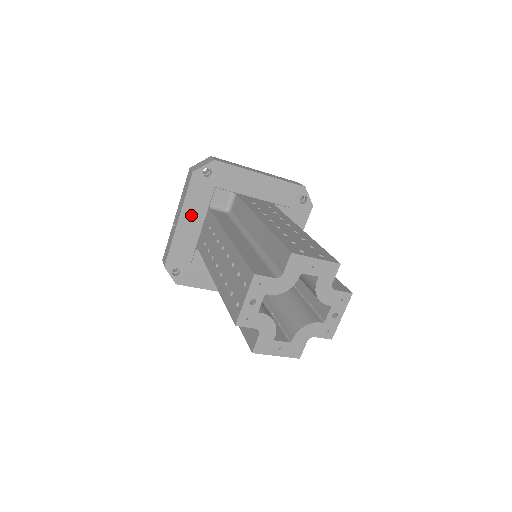
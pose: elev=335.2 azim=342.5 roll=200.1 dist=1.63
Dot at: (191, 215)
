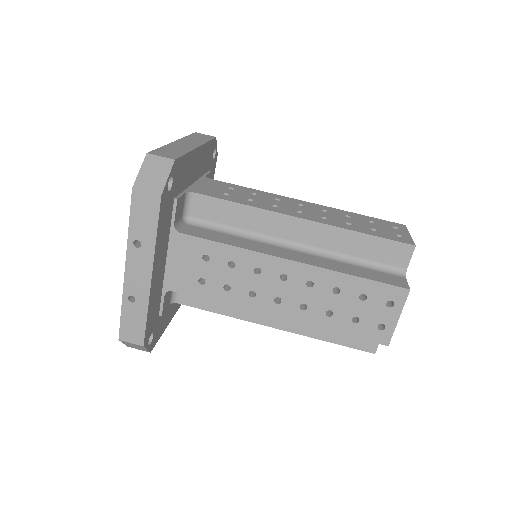
Dot at: (172, 310)
